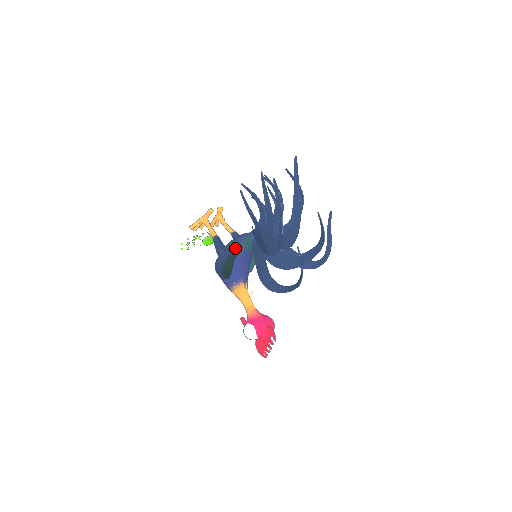
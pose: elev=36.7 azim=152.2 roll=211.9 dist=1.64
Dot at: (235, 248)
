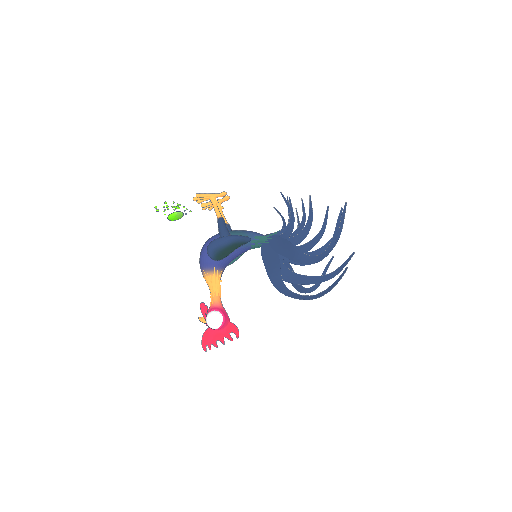
Dot at: (245, 239)
